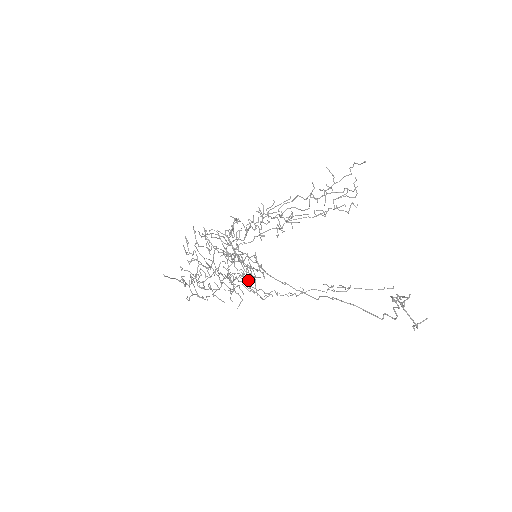
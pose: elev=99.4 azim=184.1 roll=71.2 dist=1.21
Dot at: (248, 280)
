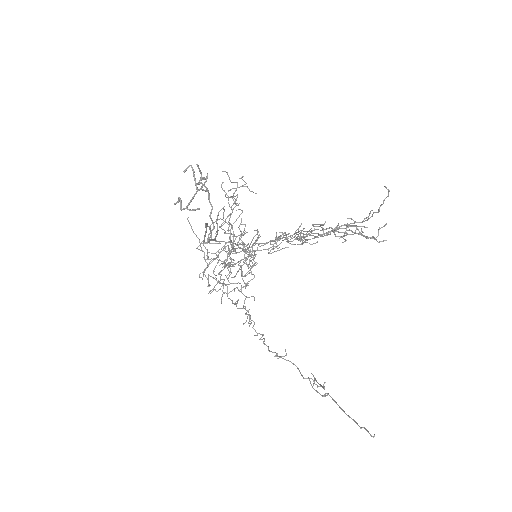
Dot at: (235, 275)
